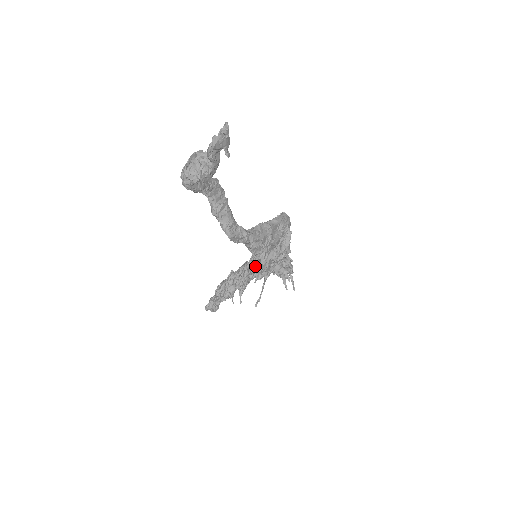
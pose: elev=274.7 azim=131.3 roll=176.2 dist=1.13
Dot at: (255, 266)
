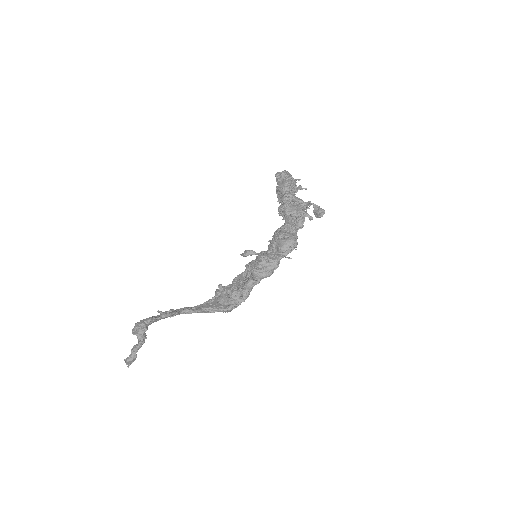
Dot at: (256, 254)
